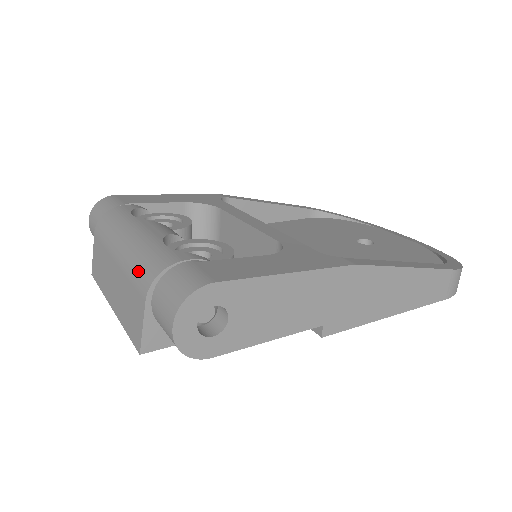
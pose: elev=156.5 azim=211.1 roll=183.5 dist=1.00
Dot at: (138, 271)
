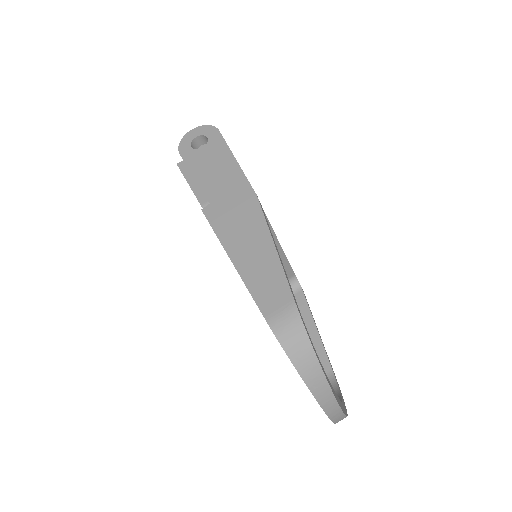
Dot at: occluded
